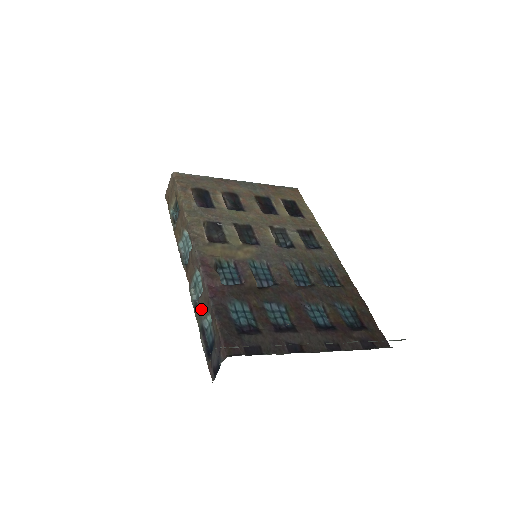
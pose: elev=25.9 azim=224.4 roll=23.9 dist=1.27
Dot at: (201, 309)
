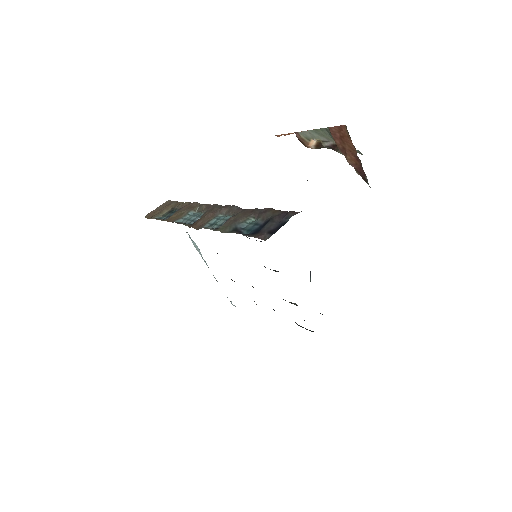
Dot at: (236, 219)
